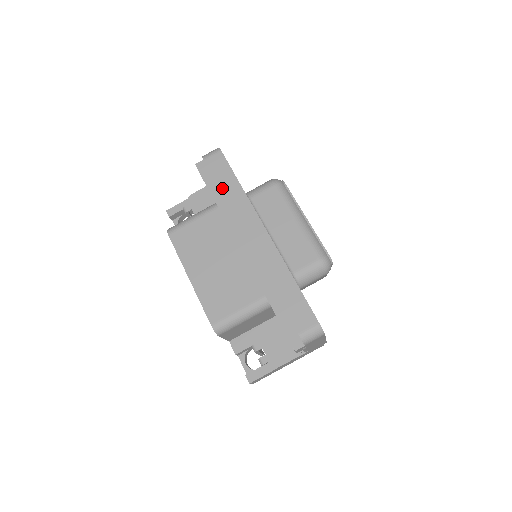
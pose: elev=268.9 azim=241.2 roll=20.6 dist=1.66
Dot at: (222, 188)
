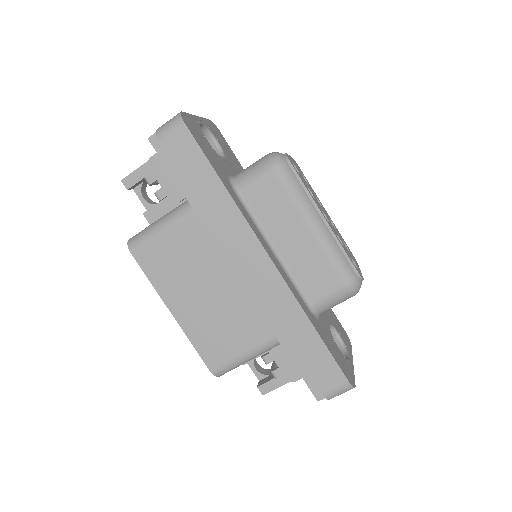
Dot at: (196, 190)
